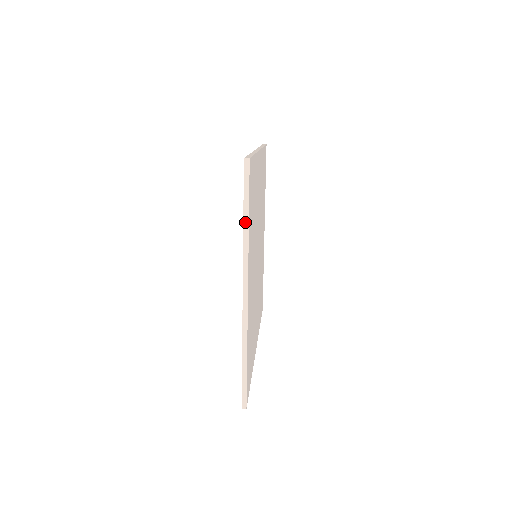
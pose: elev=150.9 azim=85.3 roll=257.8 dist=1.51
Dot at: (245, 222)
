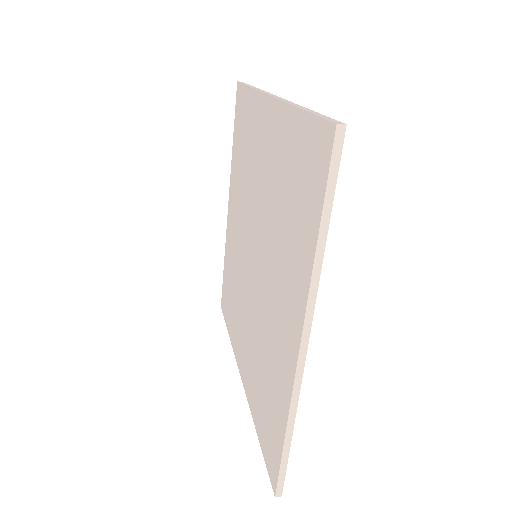
Dot at: (321, 236)
